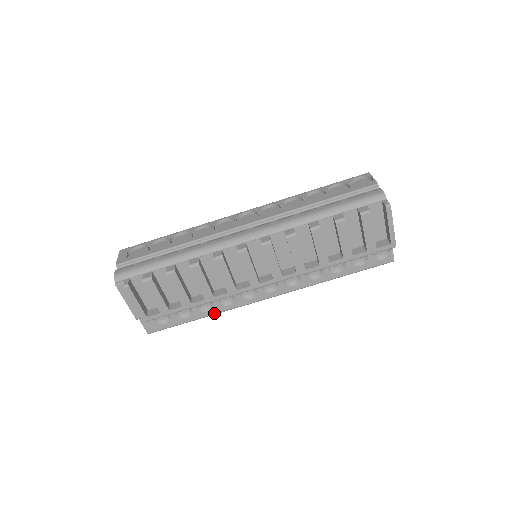
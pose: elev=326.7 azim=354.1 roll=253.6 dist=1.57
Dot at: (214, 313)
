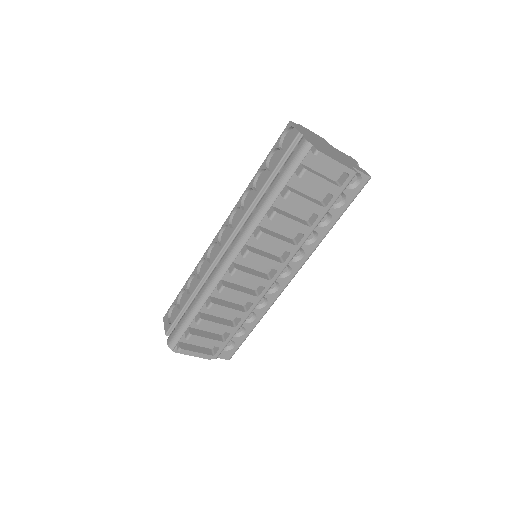
Dot at: (261, 317)
